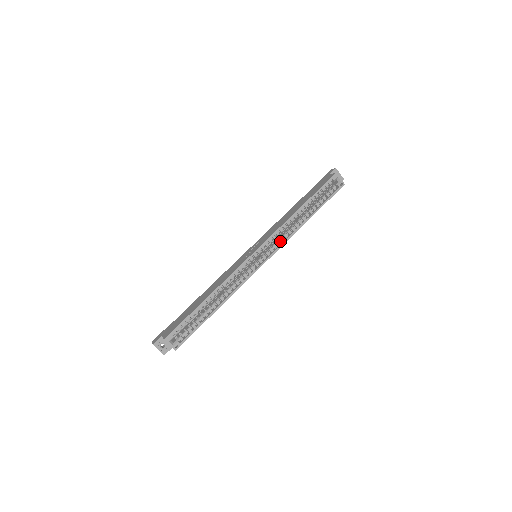
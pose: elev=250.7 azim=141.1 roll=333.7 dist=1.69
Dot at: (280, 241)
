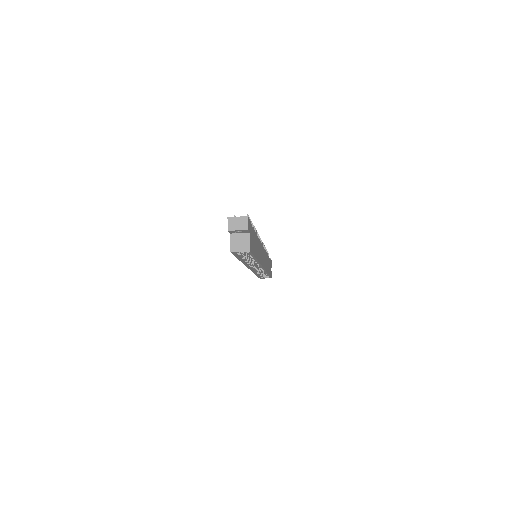
Dot at: occluded
